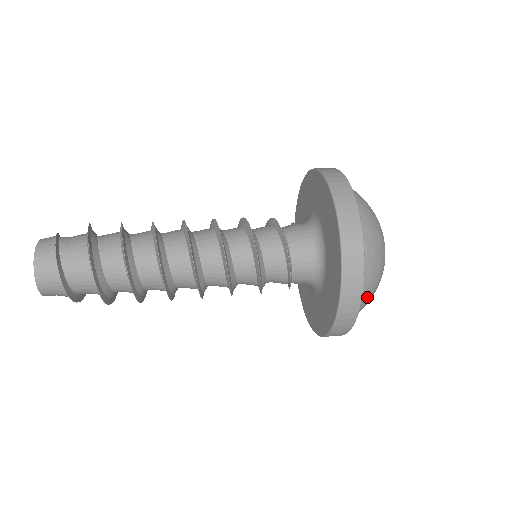
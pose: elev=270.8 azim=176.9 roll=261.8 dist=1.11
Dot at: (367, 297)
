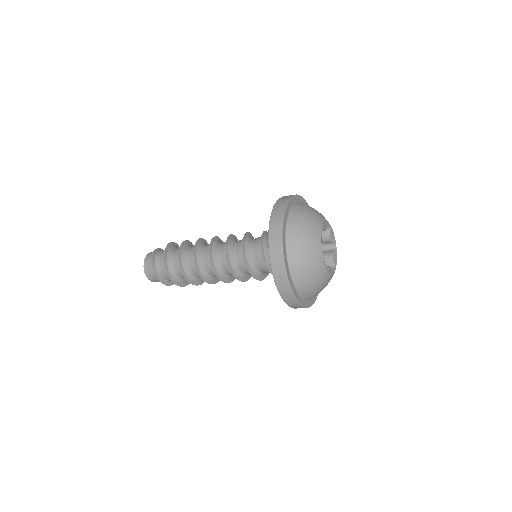
Dot at: (301, 265)
